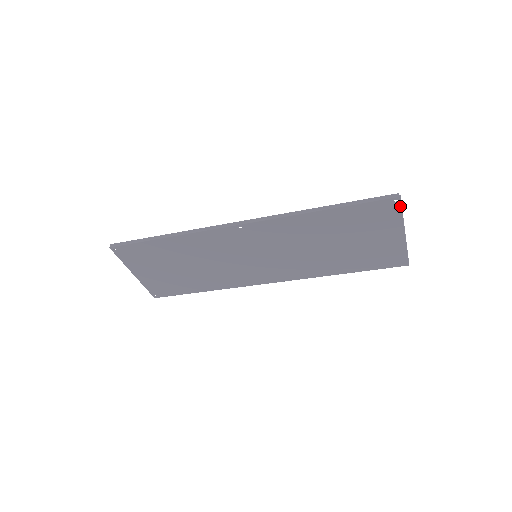
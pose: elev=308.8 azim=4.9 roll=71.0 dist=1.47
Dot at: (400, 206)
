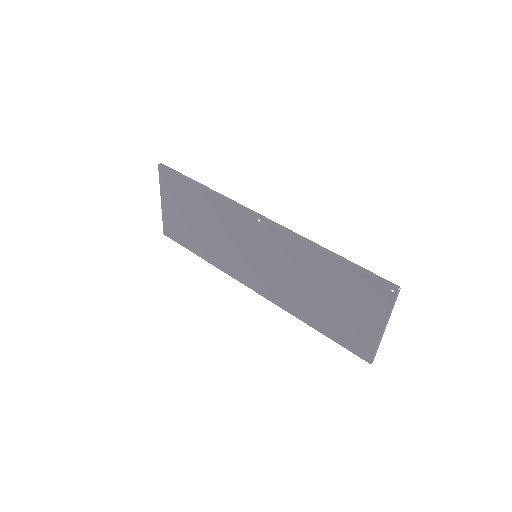
Dot at: (393, 299)
